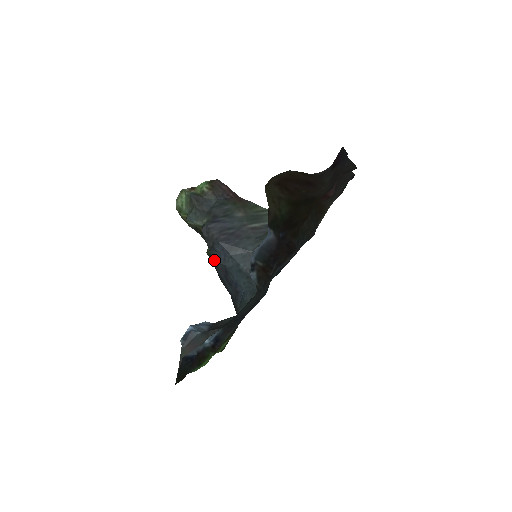
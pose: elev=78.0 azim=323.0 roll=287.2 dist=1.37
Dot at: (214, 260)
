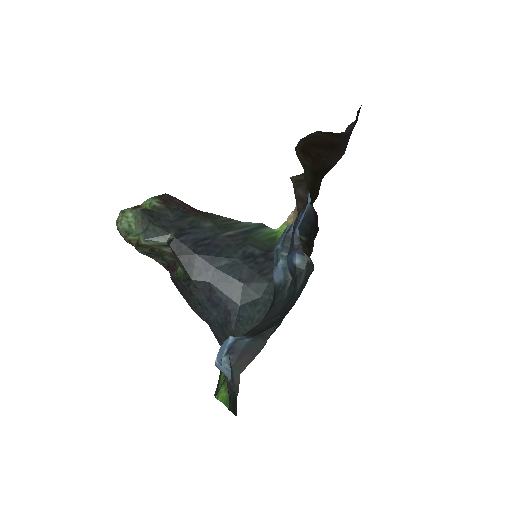
Dot at: (192, 279)
